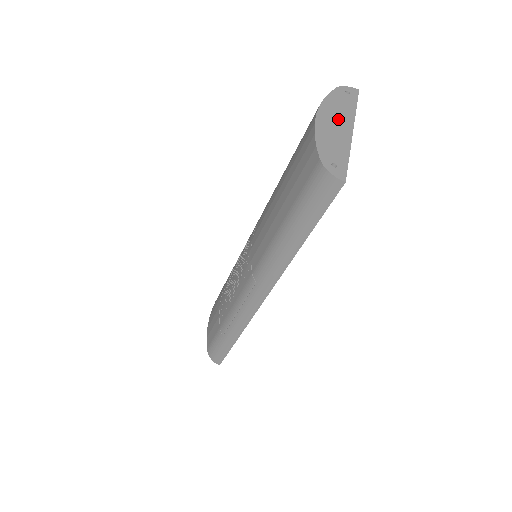
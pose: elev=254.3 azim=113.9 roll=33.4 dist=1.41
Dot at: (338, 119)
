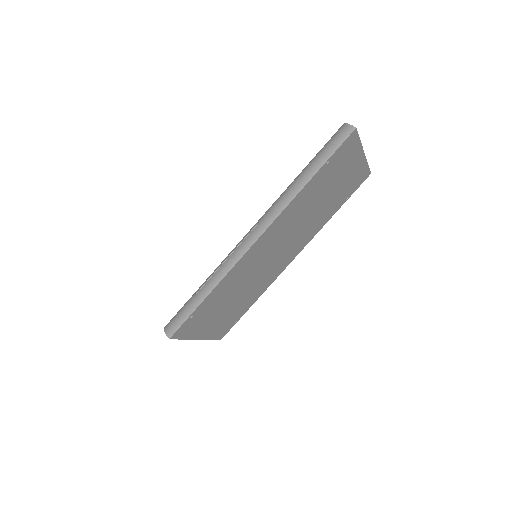
Dot at: occluded
